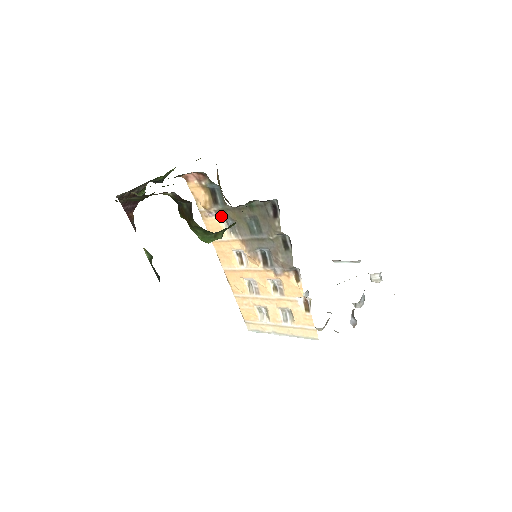
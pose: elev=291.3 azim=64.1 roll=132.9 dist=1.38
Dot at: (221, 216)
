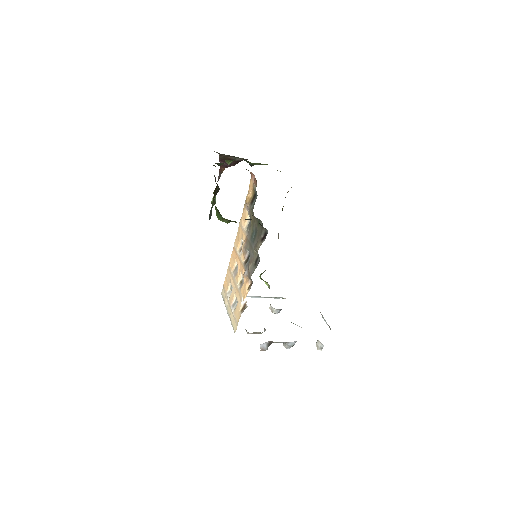
Dot at: (249, 213)
